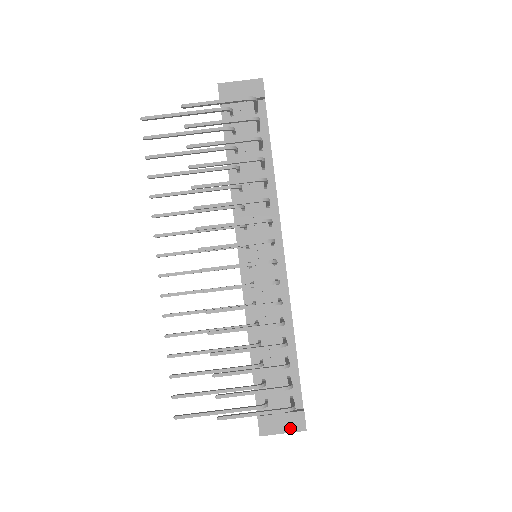
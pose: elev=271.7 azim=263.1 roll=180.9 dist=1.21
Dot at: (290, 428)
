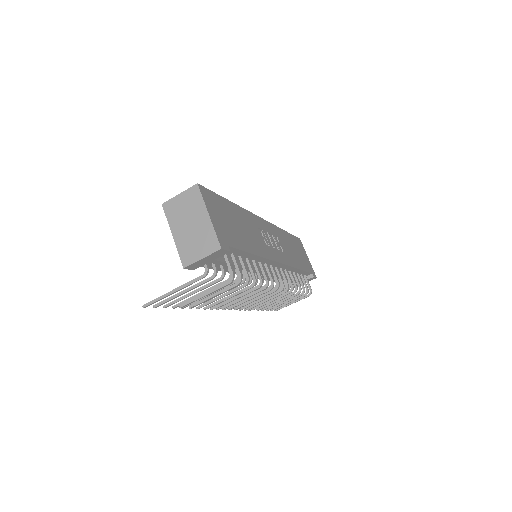
Dot at: occluded
